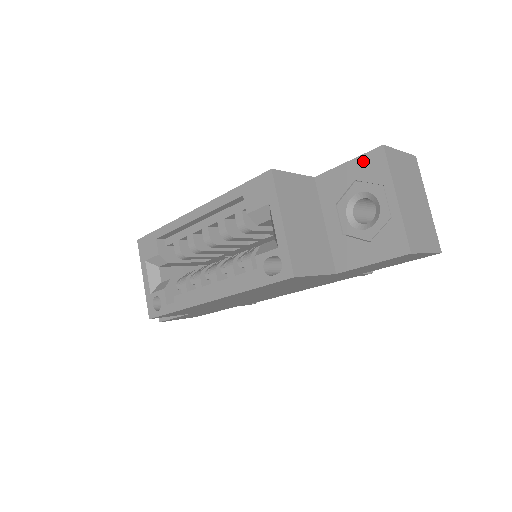
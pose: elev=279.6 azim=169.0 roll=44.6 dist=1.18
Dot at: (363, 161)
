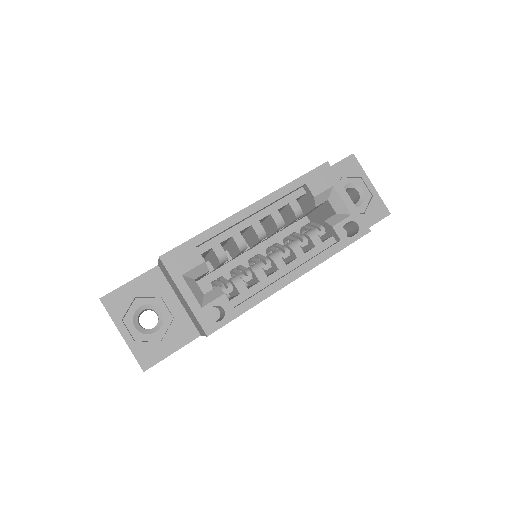
Dot at: (343, 164)
